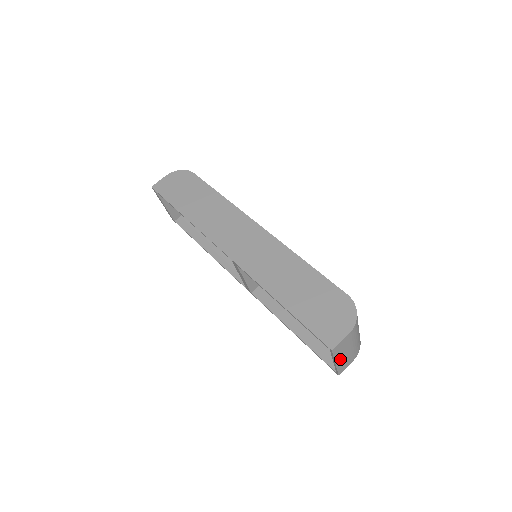
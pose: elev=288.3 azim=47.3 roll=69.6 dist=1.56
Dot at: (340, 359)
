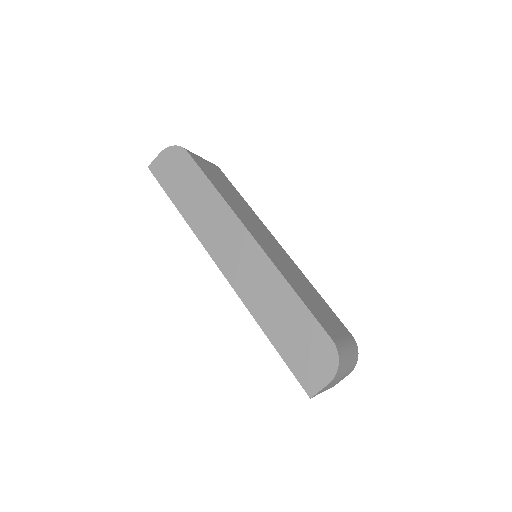
Dot at: occluded
